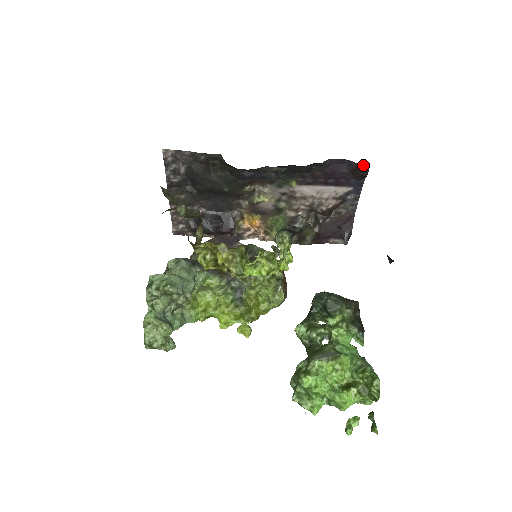
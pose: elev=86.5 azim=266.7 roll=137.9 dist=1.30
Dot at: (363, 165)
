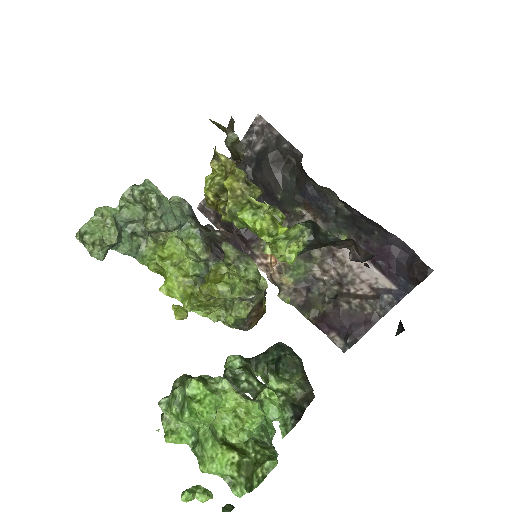
Dot at: (426, 266)
